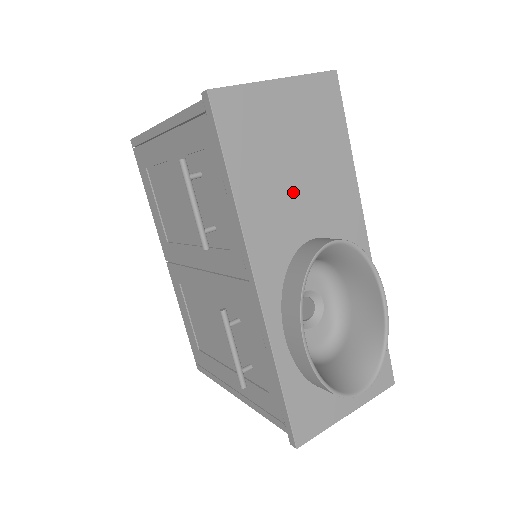
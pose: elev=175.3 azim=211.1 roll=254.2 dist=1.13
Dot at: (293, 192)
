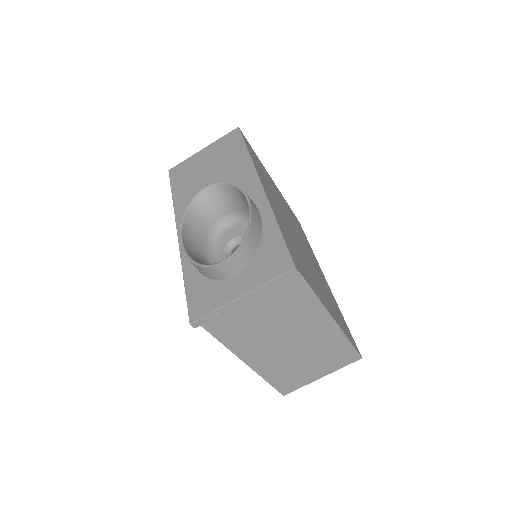
Dot at: (206, 184)
